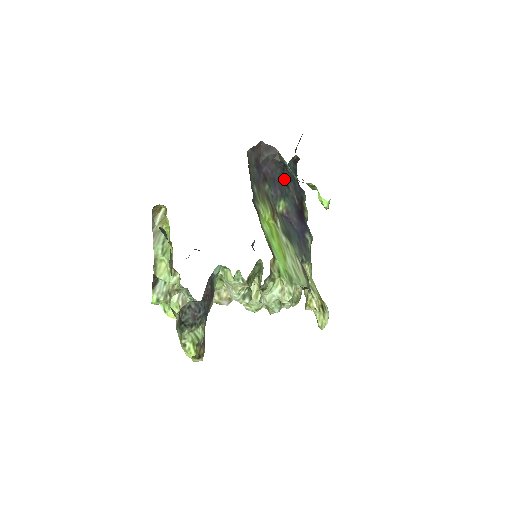
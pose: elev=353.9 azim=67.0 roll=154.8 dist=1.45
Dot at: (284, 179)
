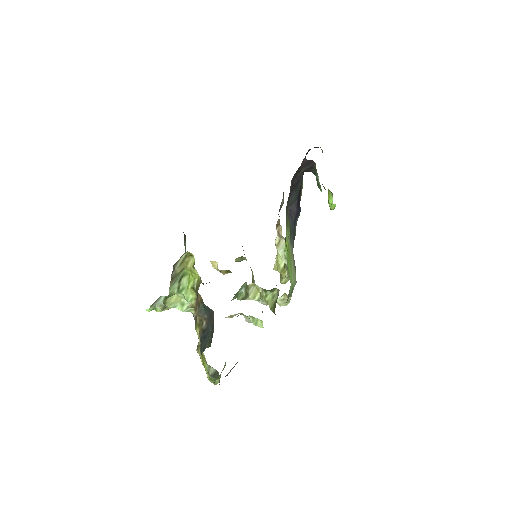
Dot at: occluded
